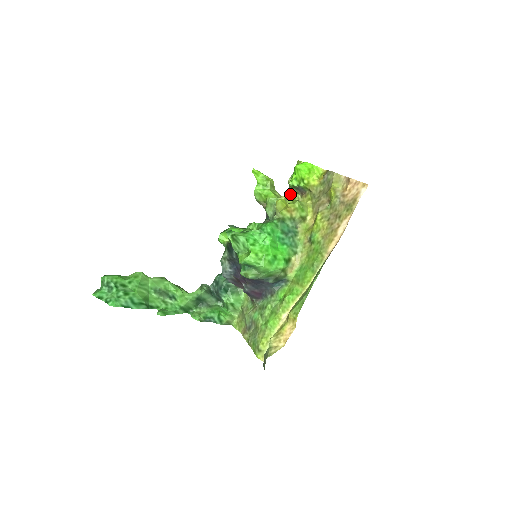
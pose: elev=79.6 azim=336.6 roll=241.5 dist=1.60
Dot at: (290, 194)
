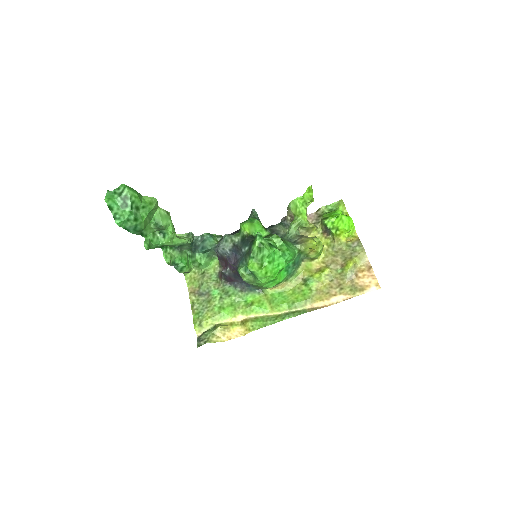
Dot at: (314, 218)
